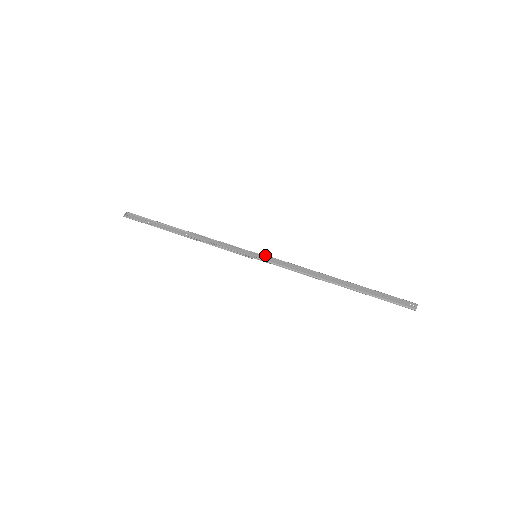
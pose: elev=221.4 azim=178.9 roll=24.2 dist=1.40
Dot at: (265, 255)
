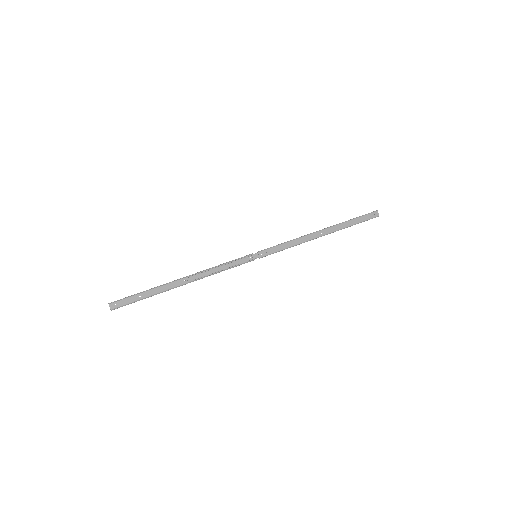
Dot at: (263, 251)
